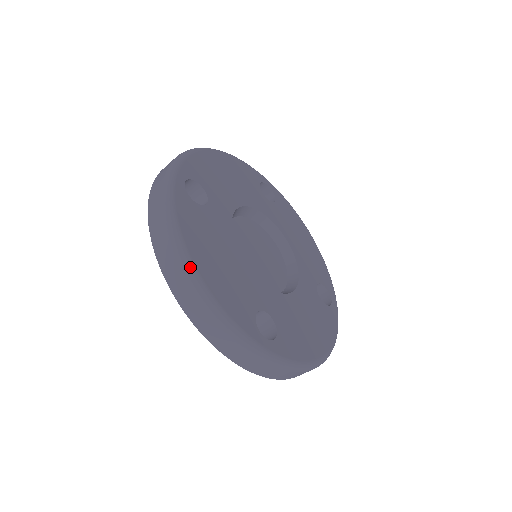
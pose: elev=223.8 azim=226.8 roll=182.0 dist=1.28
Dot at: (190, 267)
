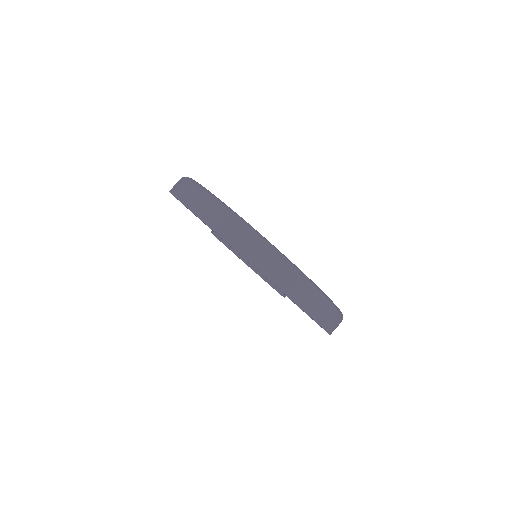
Dot at: occluded
